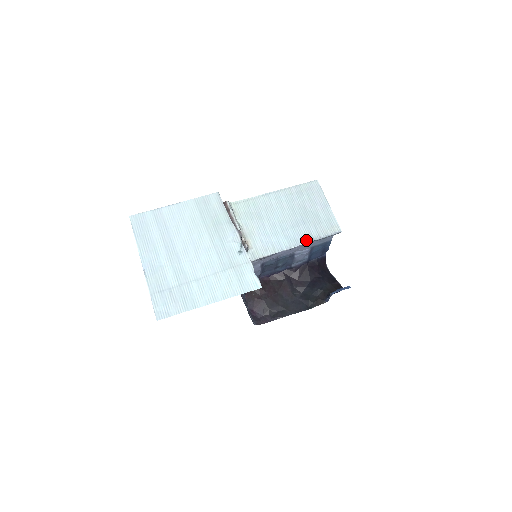
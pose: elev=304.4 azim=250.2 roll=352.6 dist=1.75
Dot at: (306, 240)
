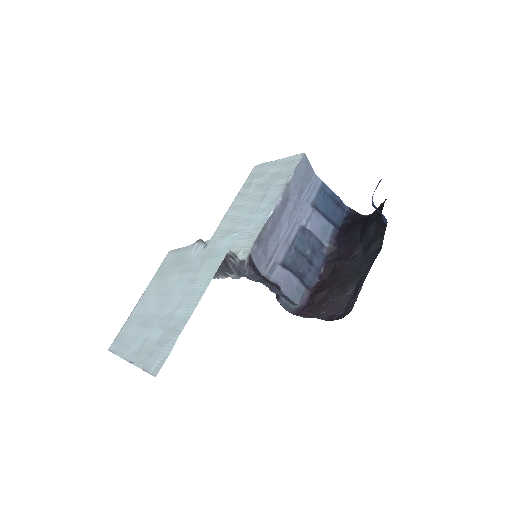
Dot at: (280, 192)
